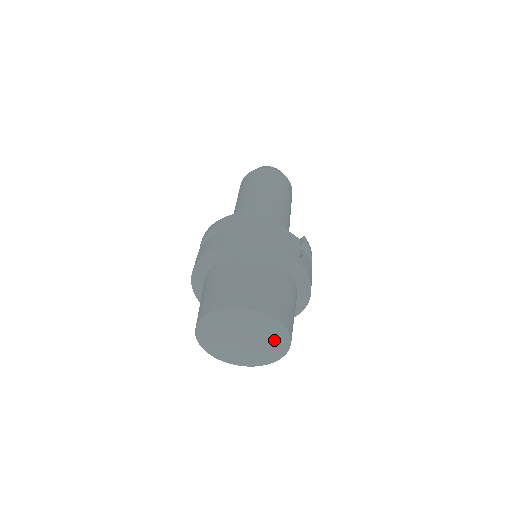
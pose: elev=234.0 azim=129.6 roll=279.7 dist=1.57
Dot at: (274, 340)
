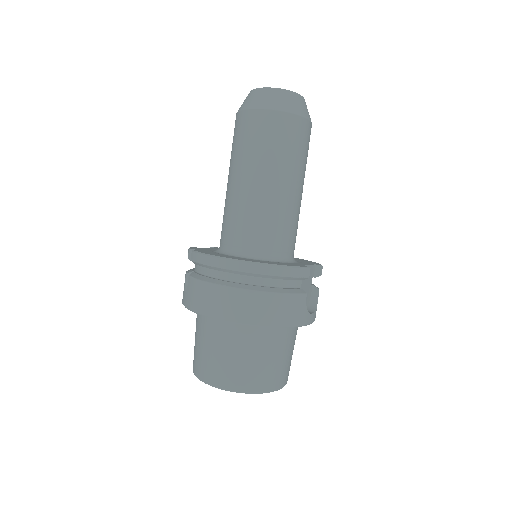
Dot at: occluded
